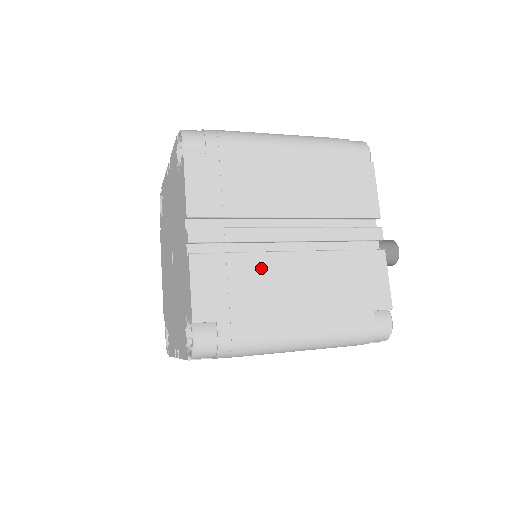
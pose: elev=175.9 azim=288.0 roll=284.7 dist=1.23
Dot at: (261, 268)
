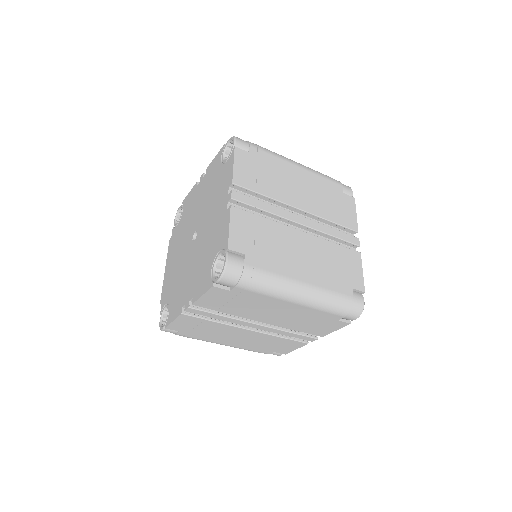
Dot at: (278, 232)
